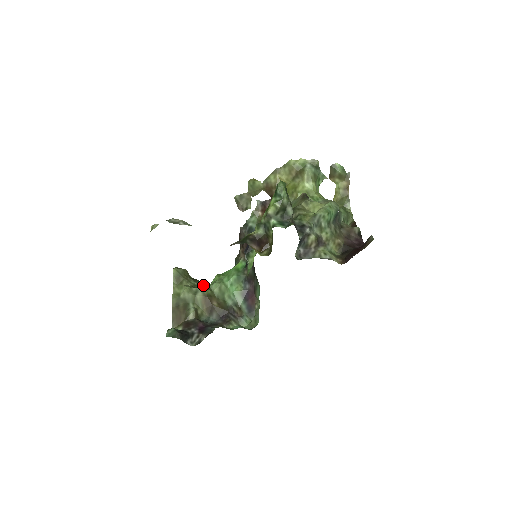
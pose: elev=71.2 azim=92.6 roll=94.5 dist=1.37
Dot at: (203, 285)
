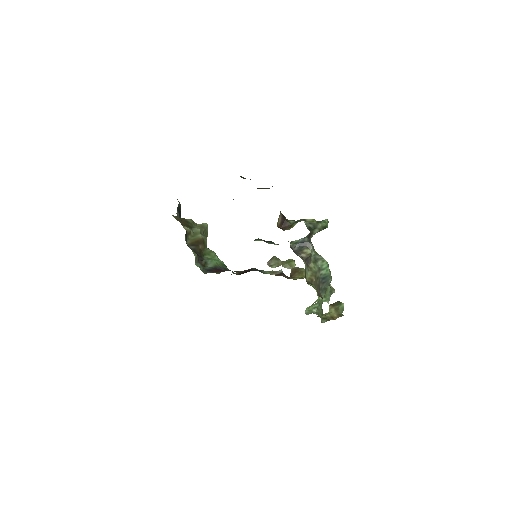
Dot at: occluded
